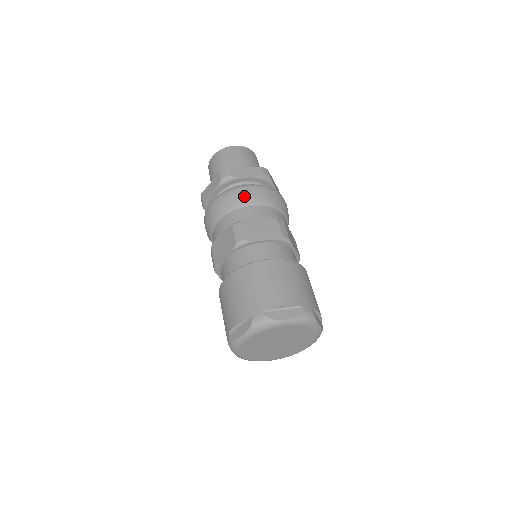
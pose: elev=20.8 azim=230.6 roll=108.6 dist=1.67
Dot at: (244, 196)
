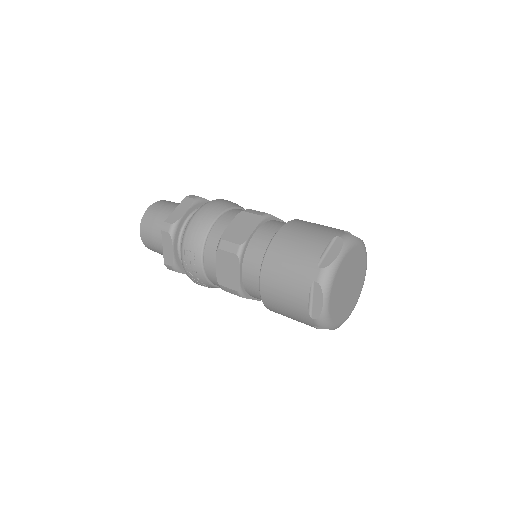
Dot at: (231, 202)
